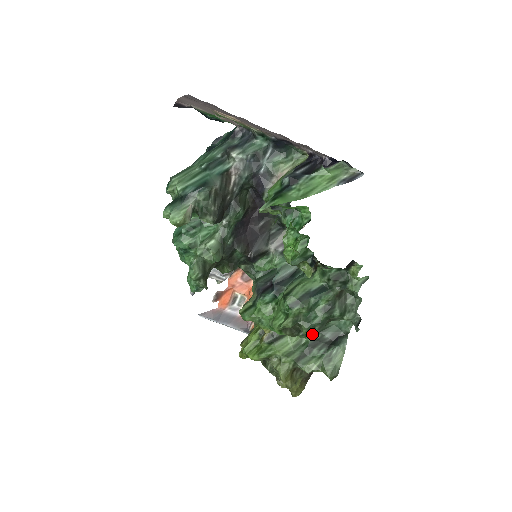
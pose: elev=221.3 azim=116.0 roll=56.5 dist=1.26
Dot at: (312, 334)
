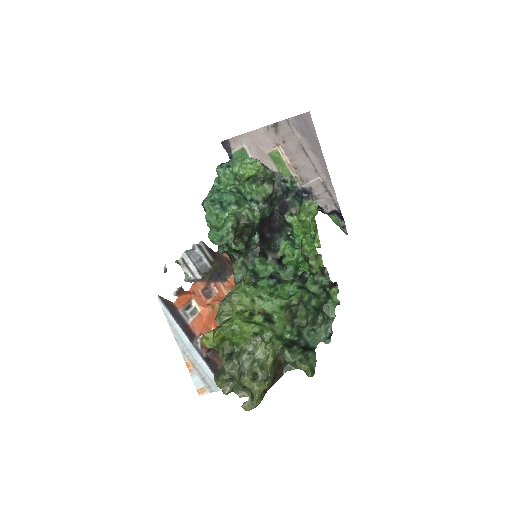
Dot at: (307, 321)
